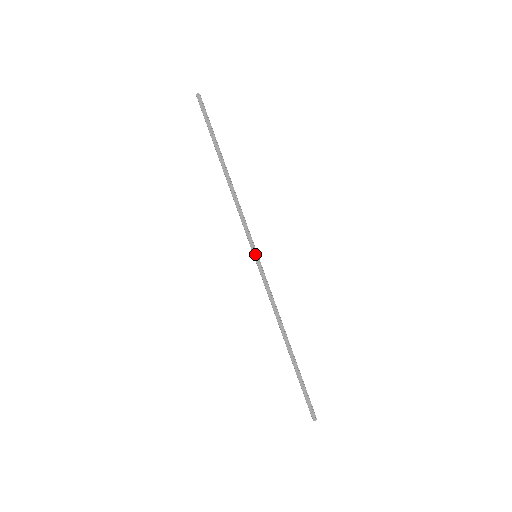
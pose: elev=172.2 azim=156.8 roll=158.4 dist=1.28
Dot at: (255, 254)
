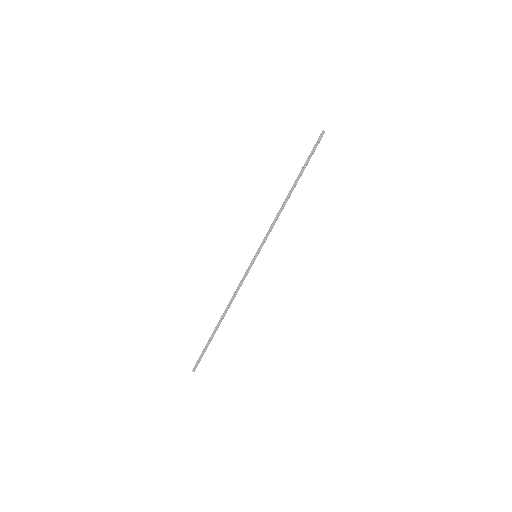
Dot at: (257, 255)
